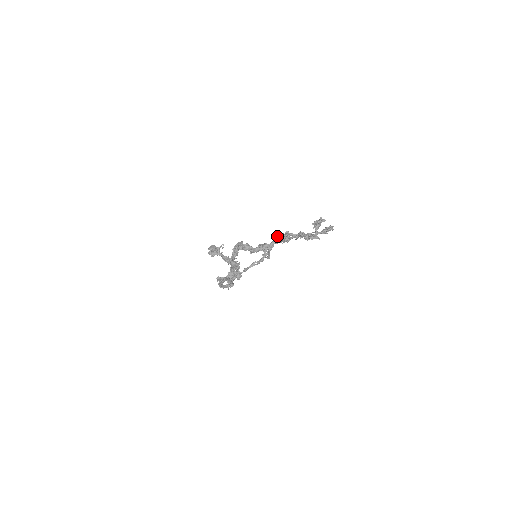
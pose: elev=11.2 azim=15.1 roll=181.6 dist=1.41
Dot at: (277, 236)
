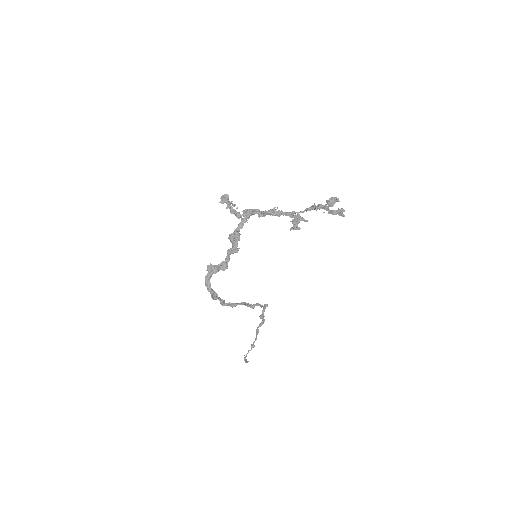
Dot at: occluded
